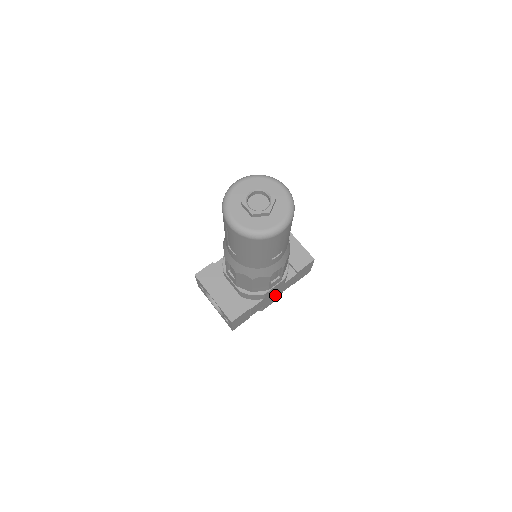
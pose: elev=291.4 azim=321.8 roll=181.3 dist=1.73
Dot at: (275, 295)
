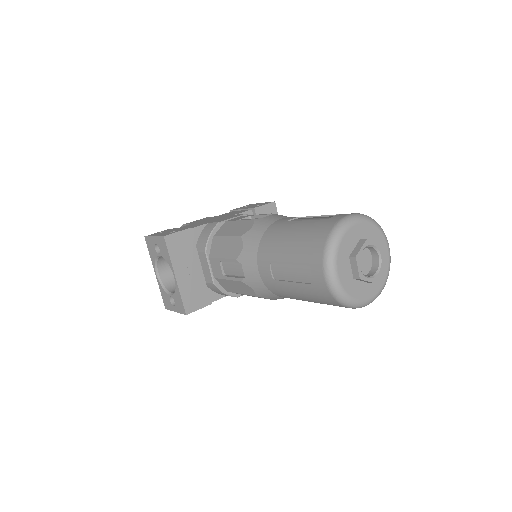
Dot at: occluded
